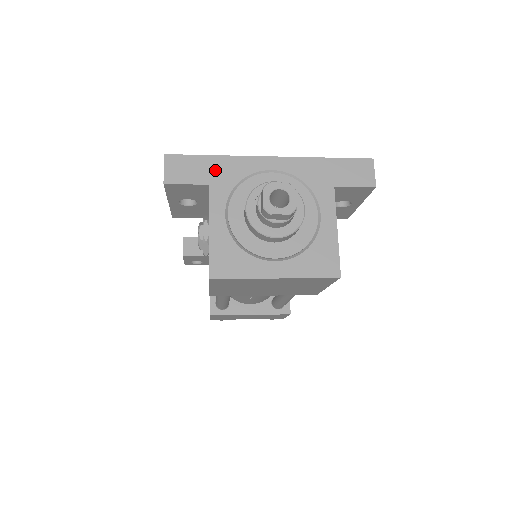
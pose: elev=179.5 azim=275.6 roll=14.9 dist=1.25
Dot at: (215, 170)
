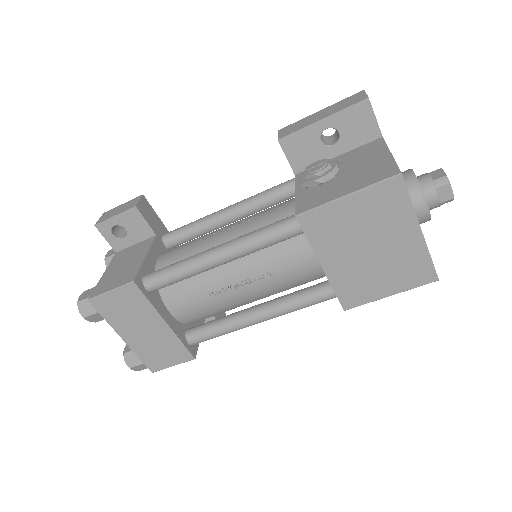
Dot at: occluded
